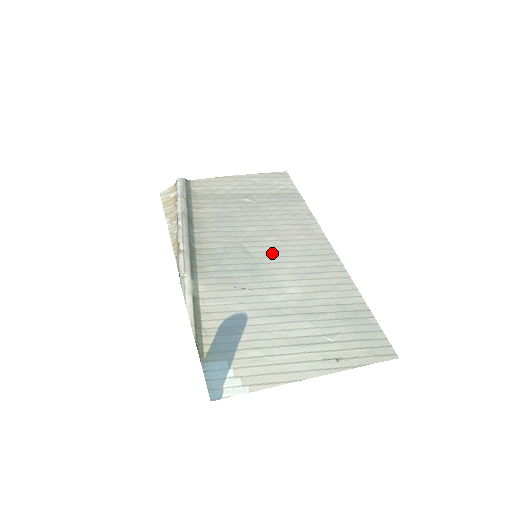
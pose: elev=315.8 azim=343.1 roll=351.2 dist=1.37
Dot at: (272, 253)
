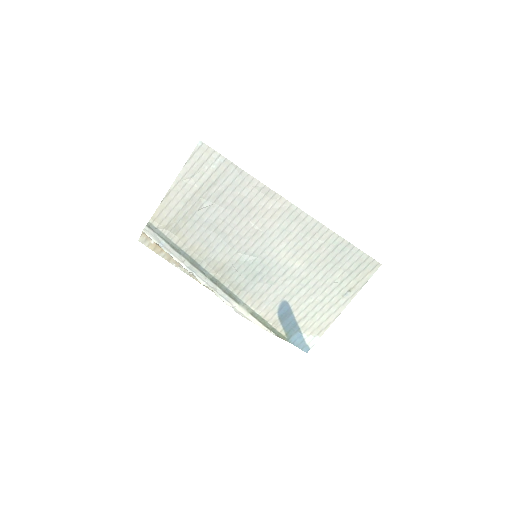
Dot at: (263, 245)
